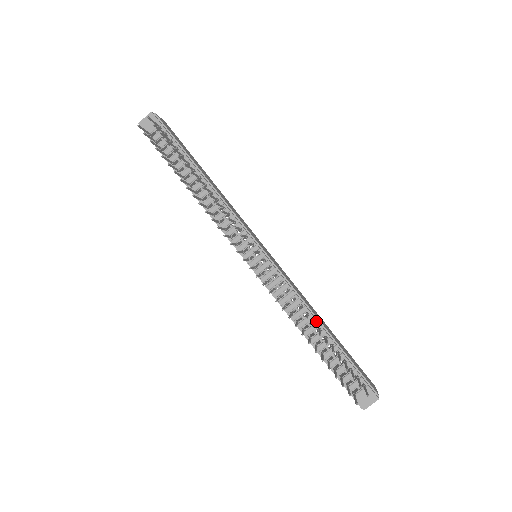
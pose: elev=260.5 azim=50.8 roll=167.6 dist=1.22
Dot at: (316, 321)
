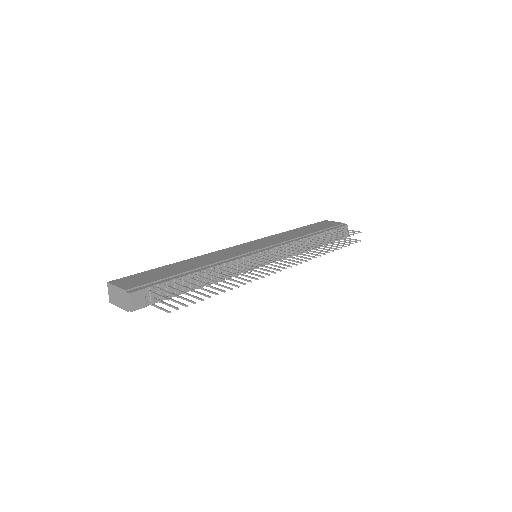
Dot at: (309, 238)
